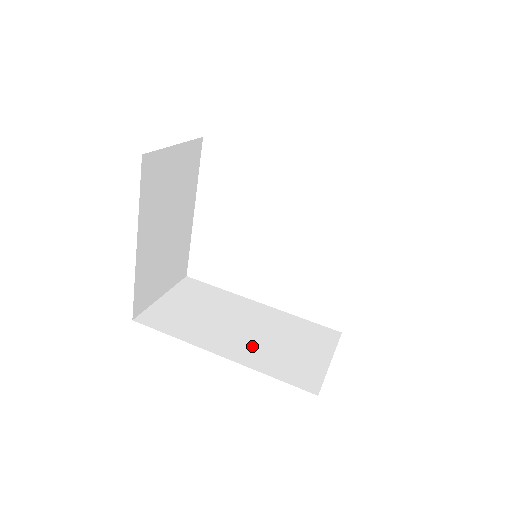
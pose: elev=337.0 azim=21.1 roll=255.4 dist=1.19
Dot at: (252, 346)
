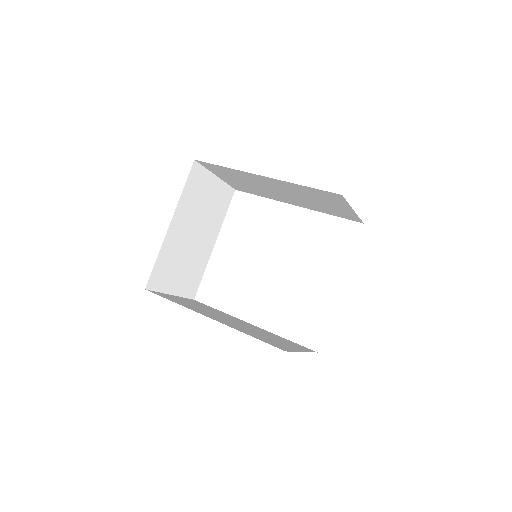
Dot at: (237, 326)
